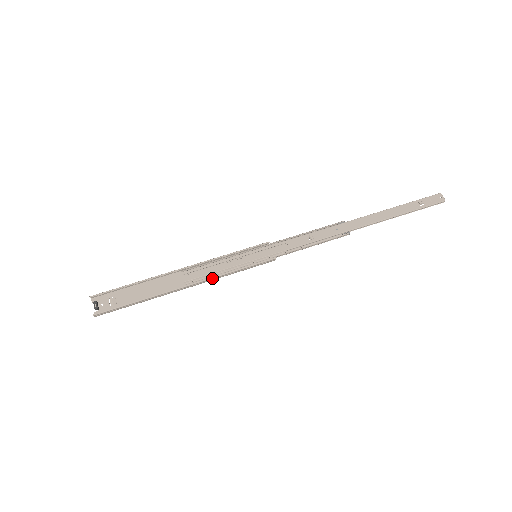
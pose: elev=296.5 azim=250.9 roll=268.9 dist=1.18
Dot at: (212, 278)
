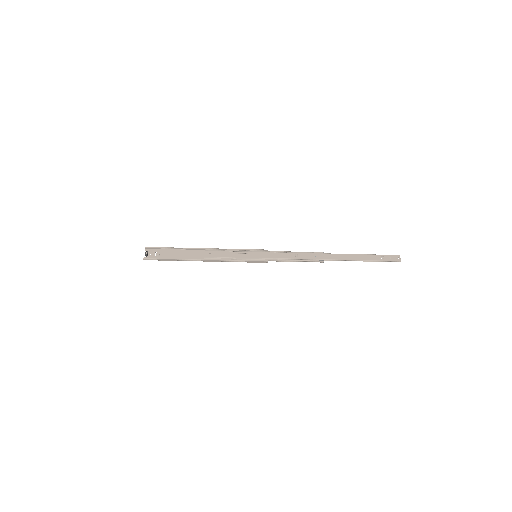
Dot at: (222, 260)
